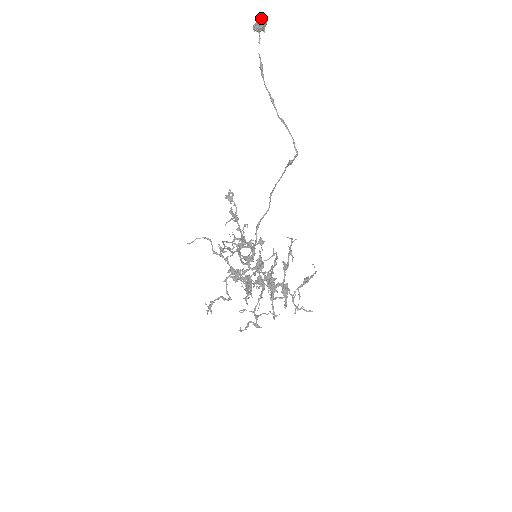
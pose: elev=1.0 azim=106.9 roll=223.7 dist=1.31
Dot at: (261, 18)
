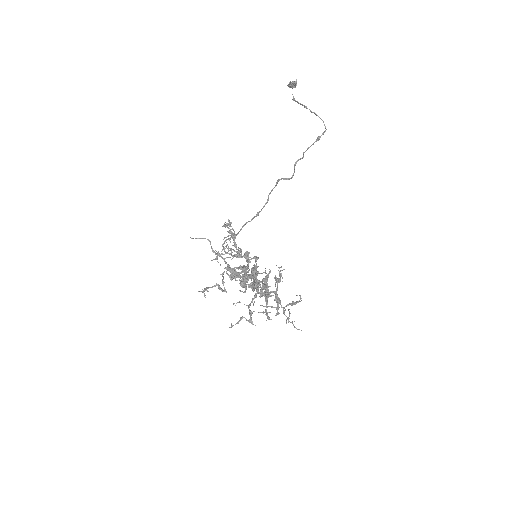
Dot at: occluded
